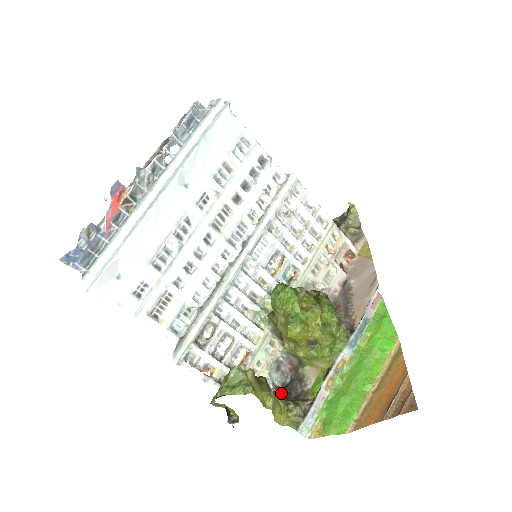
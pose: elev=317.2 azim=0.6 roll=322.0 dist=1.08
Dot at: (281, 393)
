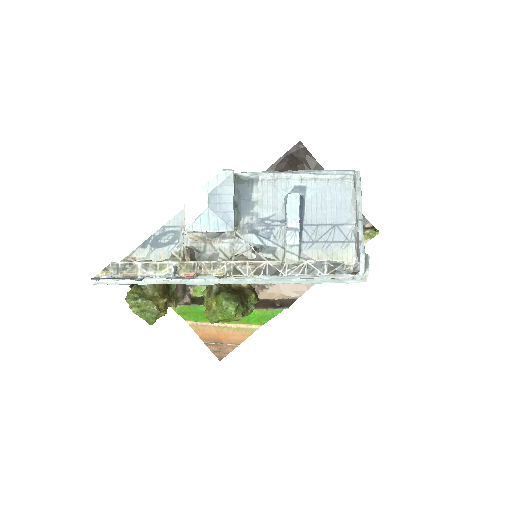
Dot at: occluded
